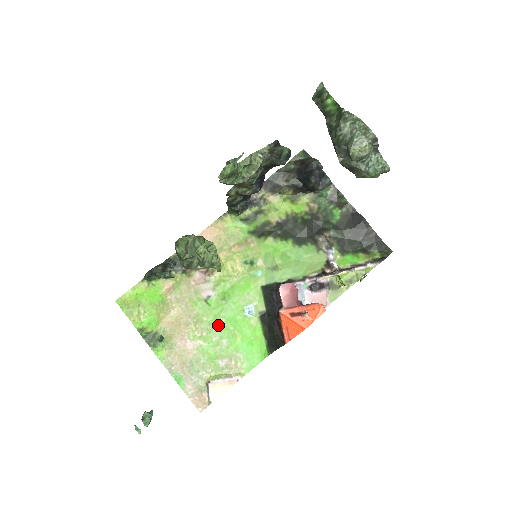
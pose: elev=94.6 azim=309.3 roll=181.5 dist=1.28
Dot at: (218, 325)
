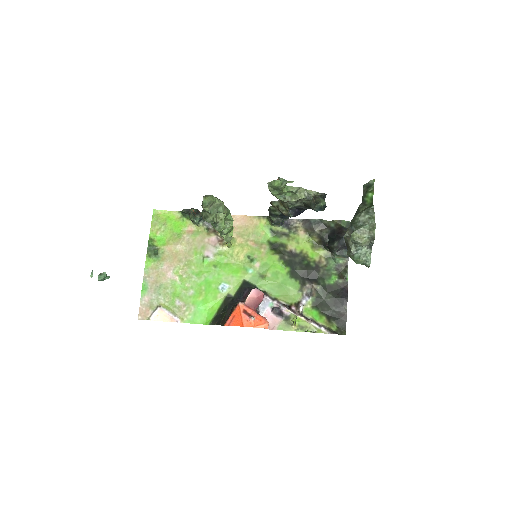
Dot at: (197, 278)
